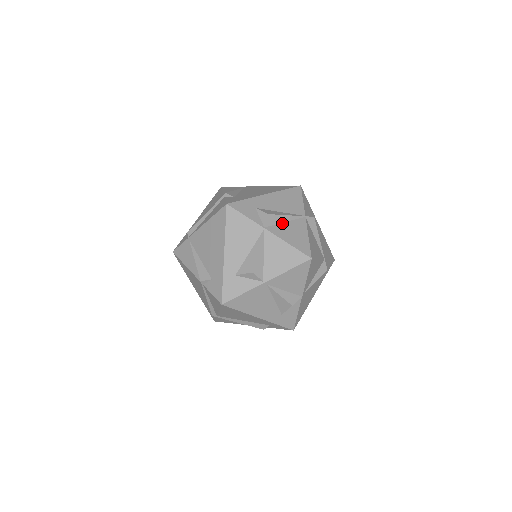
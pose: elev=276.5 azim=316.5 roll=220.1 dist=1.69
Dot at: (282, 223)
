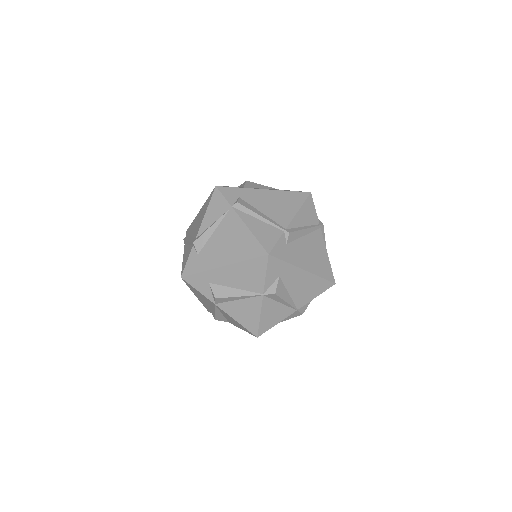
Dot at: (234, 301)
